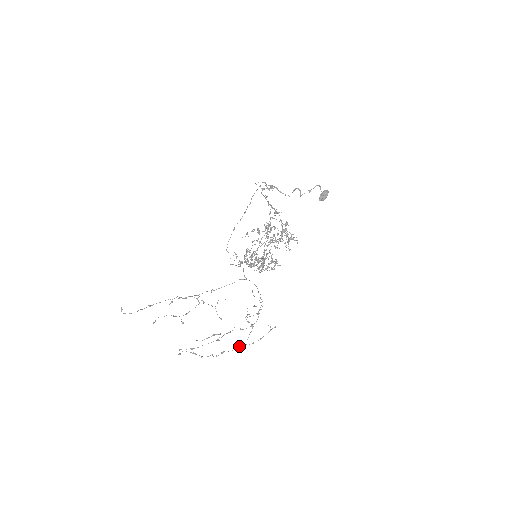
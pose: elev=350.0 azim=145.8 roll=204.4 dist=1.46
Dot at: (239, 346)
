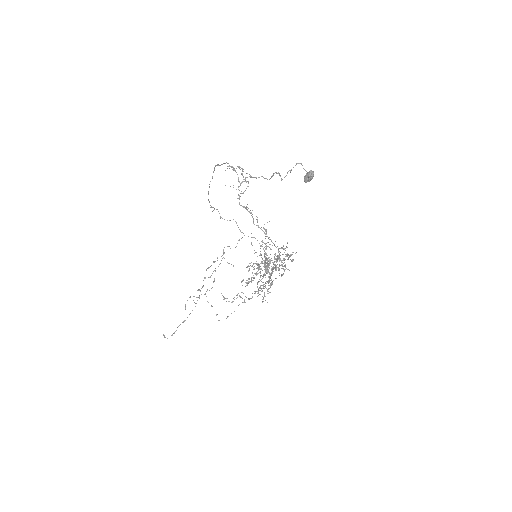
Dot at: occluded
